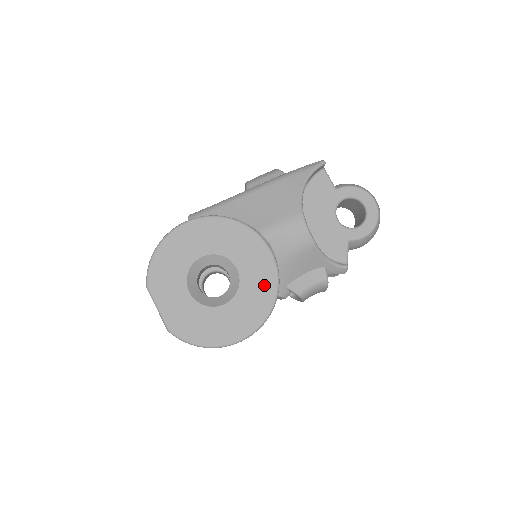
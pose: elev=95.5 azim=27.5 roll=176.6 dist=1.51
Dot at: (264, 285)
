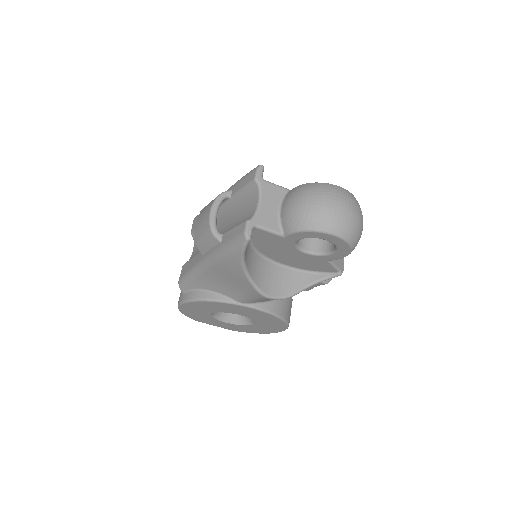
Dot at: (270, 319)
